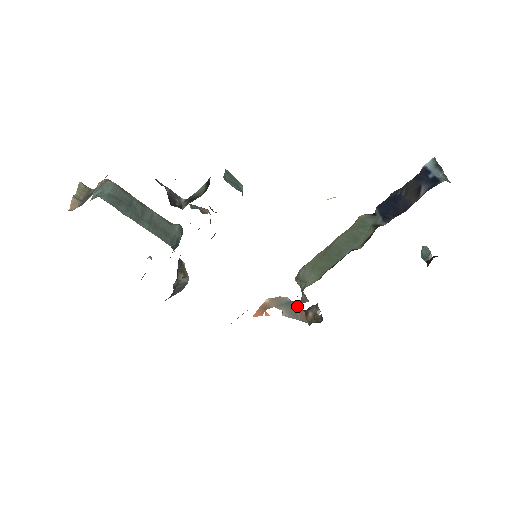
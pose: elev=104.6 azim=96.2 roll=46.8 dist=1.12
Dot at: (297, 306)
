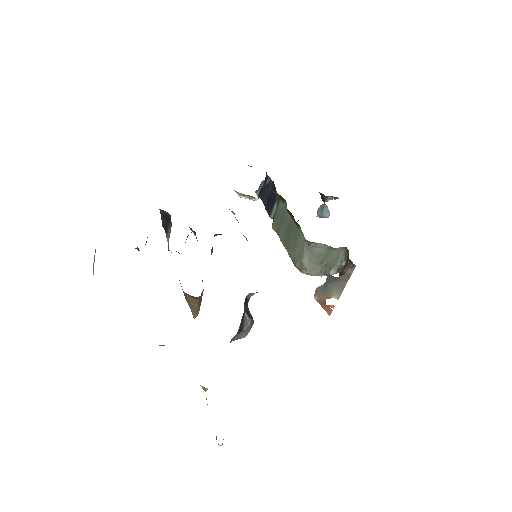
Dot at: (332, 280)
